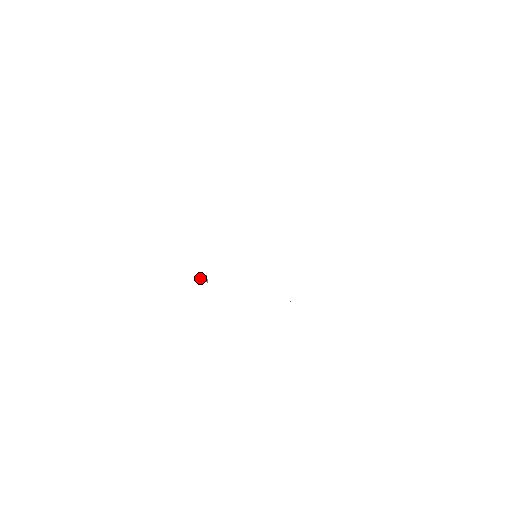
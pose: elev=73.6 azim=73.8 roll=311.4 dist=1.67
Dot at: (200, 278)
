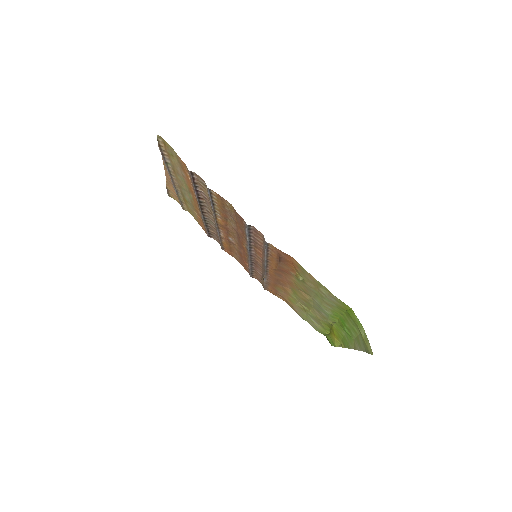
Dot at: (219, 207)
